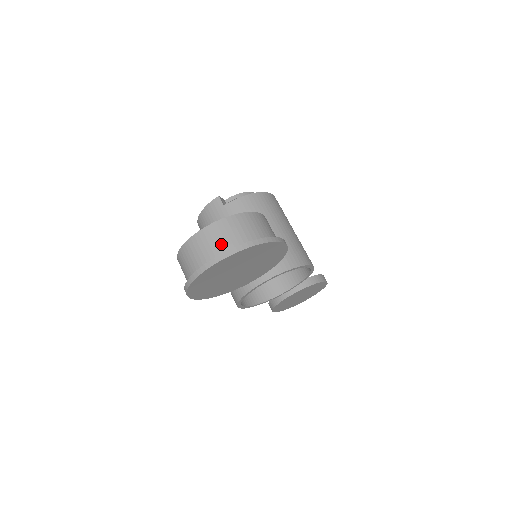
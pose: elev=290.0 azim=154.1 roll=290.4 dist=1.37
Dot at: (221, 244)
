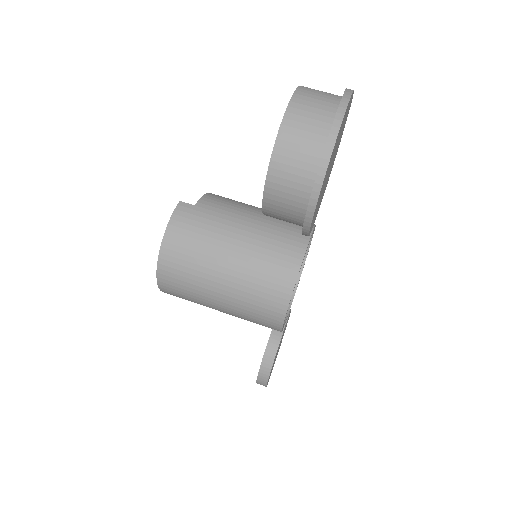
Dot at: (328, 96)
